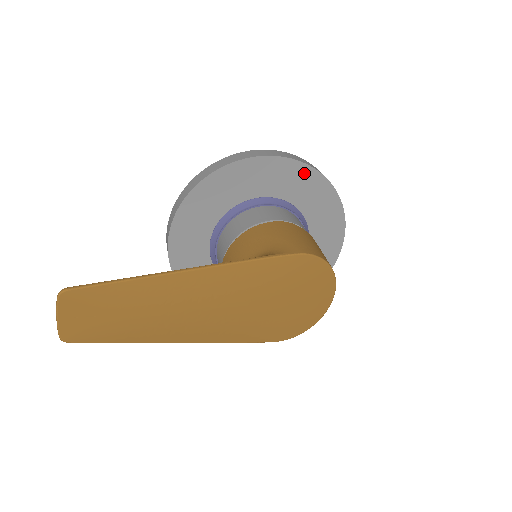
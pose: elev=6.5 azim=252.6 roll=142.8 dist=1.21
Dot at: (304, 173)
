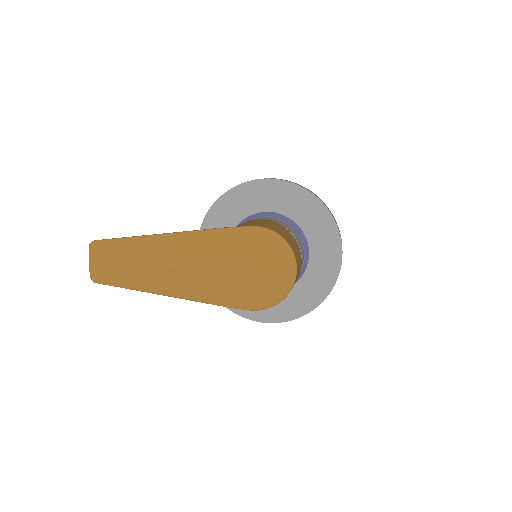
Dot at: (293, 191)
